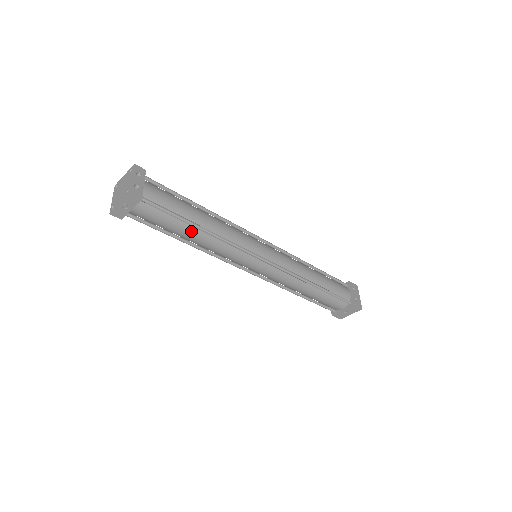
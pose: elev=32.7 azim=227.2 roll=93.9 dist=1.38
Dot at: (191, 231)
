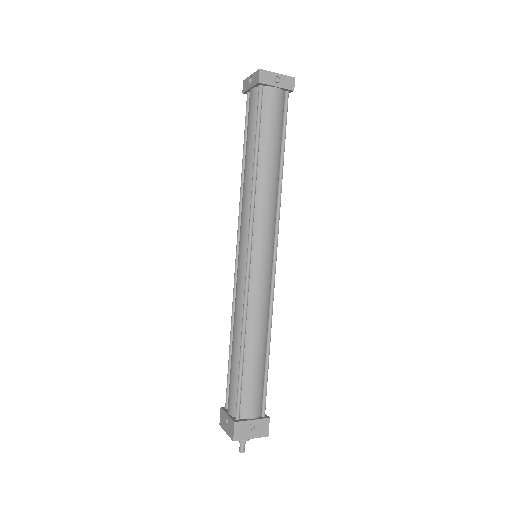
Dot at: (276, 157)
